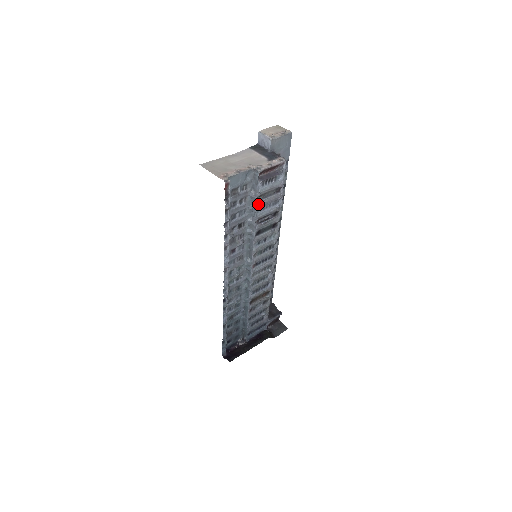
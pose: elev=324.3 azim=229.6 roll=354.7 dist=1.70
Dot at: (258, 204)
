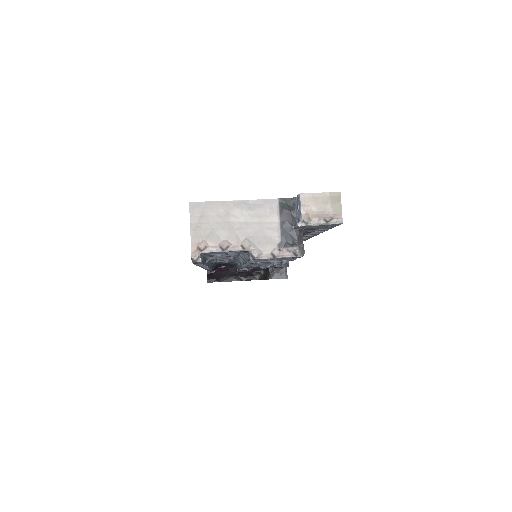
Dot at: occluded
